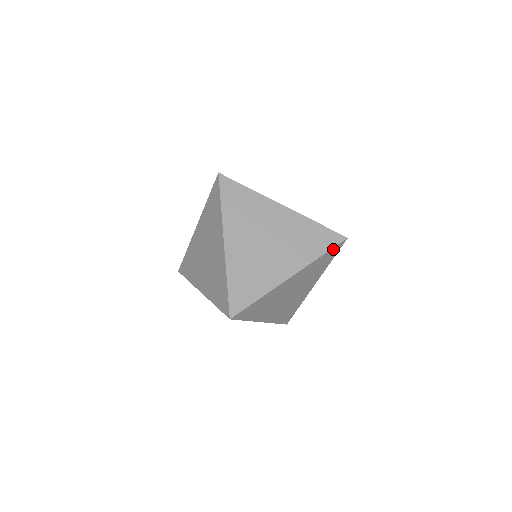
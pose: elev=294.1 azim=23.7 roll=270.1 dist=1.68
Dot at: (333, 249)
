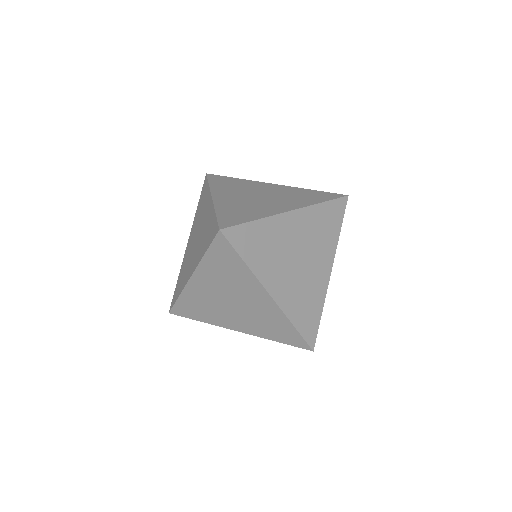
Dot at: (342, 215)
